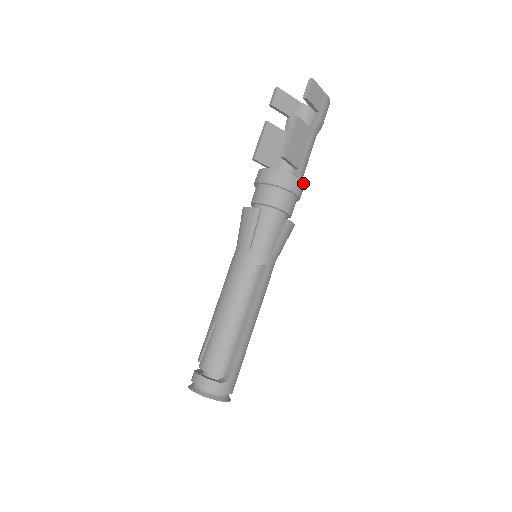
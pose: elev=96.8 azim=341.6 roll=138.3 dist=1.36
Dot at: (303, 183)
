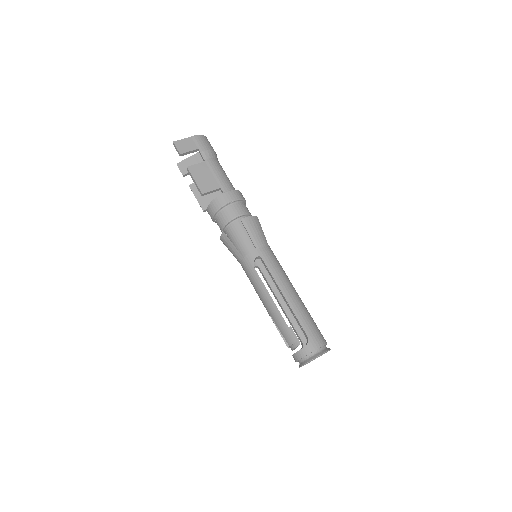
Dot at: (232, 191)
